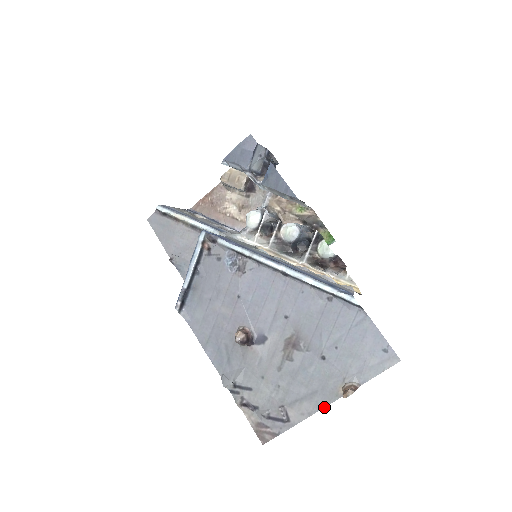
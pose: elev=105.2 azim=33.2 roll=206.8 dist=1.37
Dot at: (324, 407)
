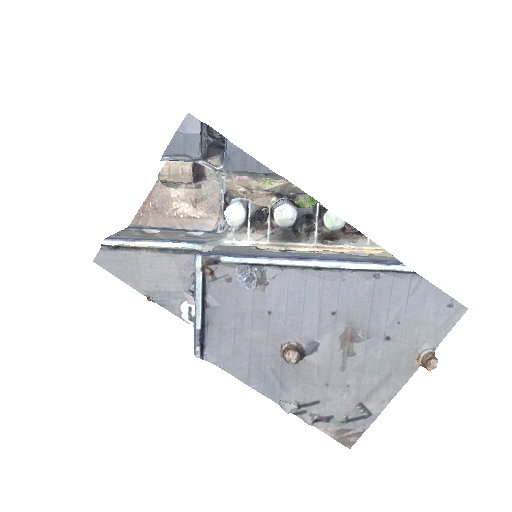
Dot at: (403, 385)
